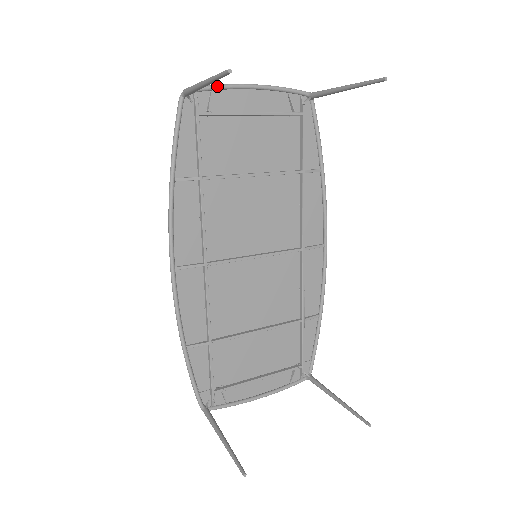
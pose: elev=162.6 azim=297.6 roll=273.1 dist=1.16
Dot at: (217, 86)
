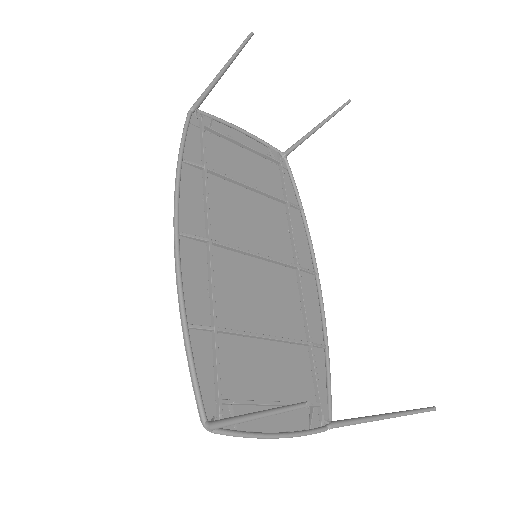
Dot at: (217, 117)
